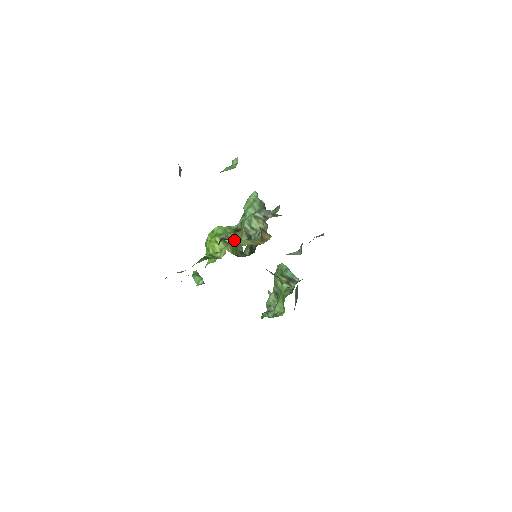
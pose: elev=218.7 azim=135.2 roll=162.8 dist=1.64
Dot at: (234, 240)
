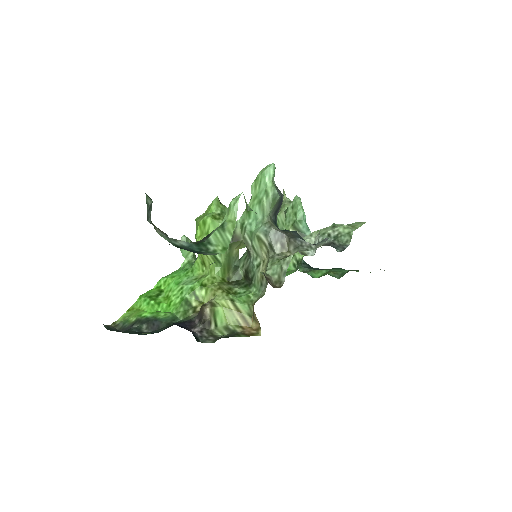
Dot at: (218, 316)
